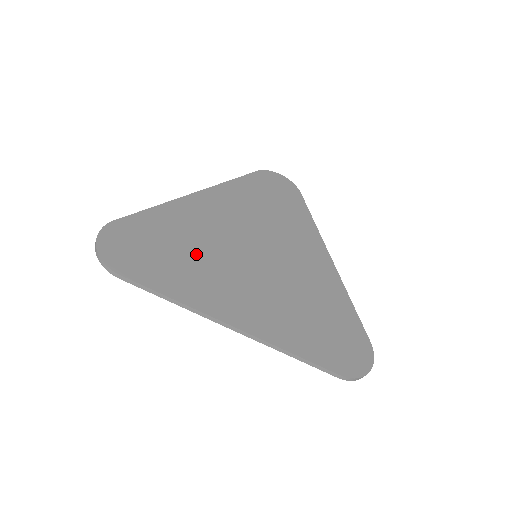
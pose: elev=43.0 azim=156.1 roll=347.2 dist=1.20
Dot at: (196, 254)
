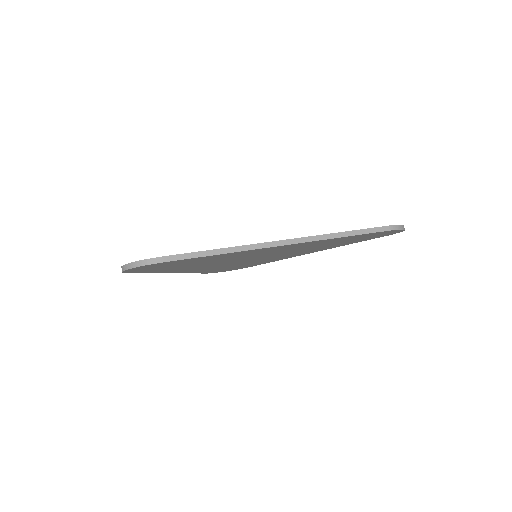
Dot at: occluded
